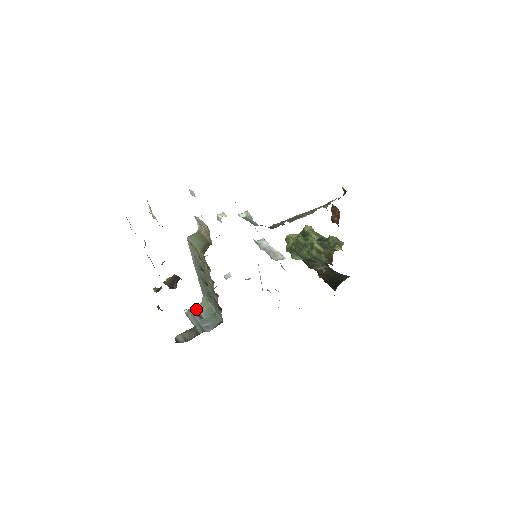
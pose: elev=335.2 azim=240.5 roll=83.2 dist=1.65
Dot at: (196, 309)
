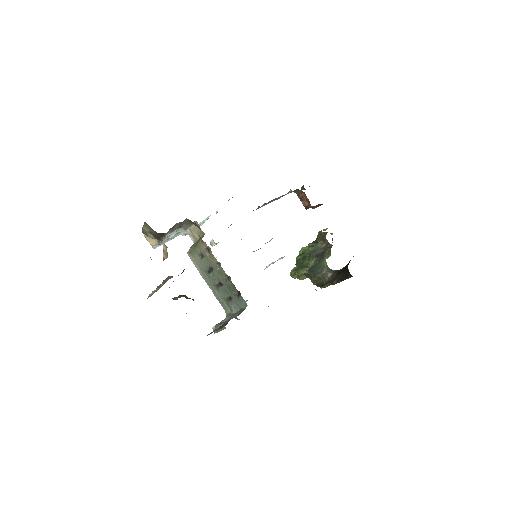
Dot at: (222, 321)
